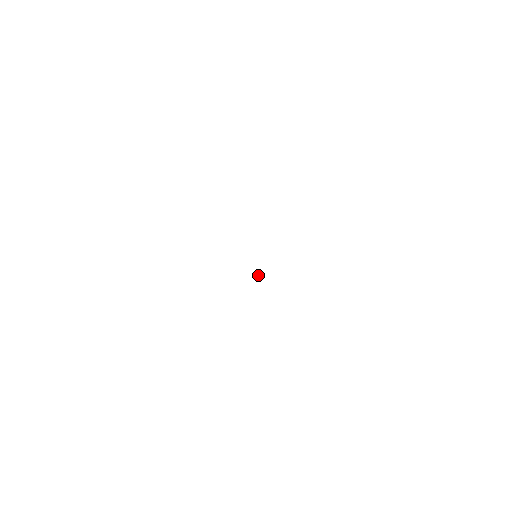
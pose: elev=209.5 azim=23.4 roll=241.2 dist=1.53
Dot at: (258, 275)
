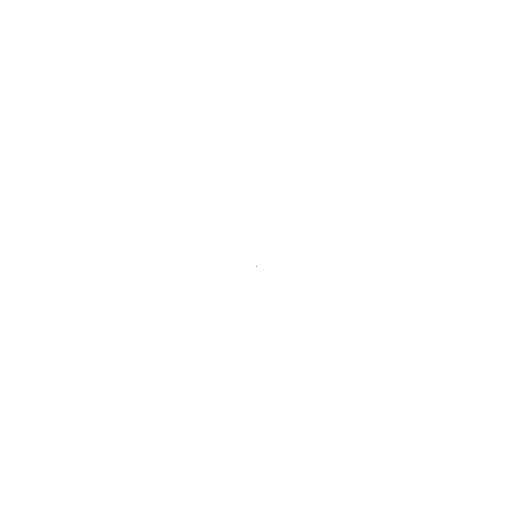
Dot at: (256, 266)
